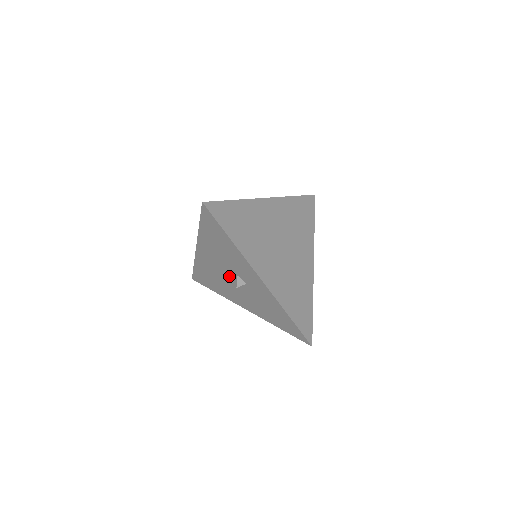
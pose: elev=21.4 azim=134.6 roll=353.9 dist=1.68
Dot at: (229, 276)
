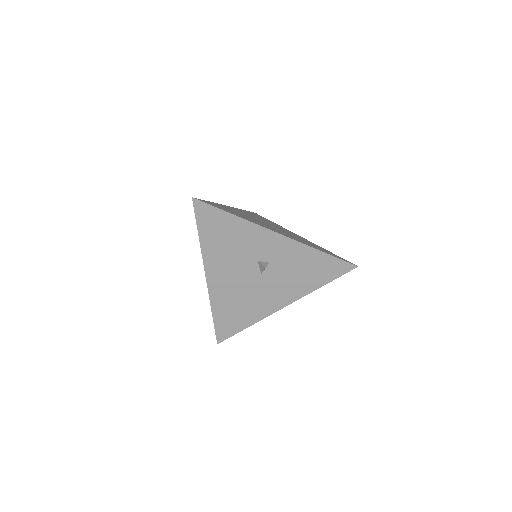
Dot at: (251, 276)
